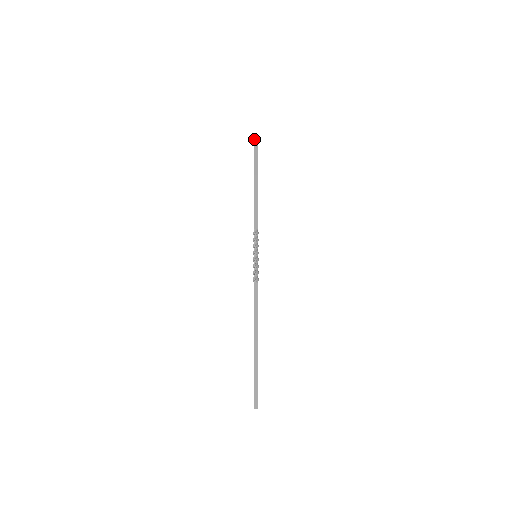
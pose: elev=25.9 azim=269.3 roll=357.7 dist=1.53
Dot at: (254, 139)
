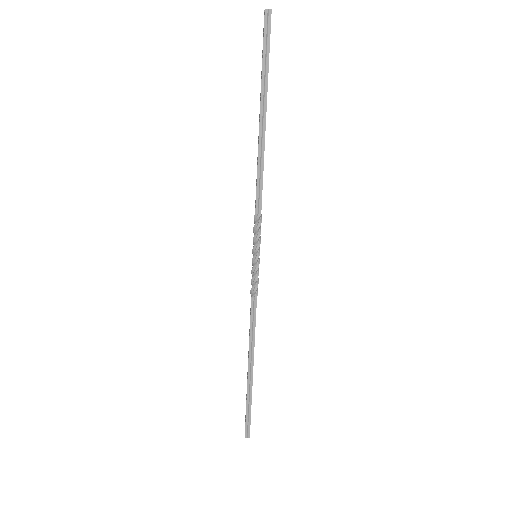
Dot at: (264, 13)
